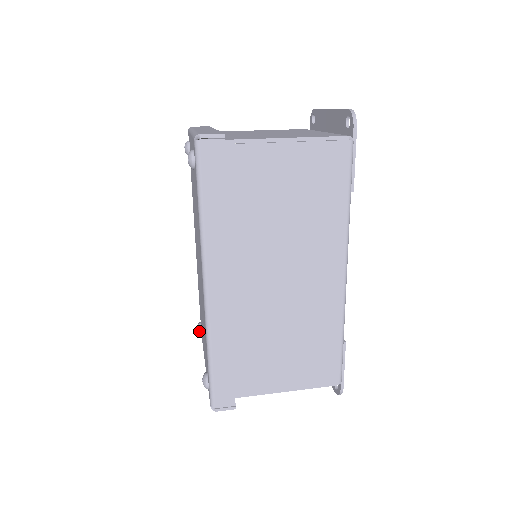
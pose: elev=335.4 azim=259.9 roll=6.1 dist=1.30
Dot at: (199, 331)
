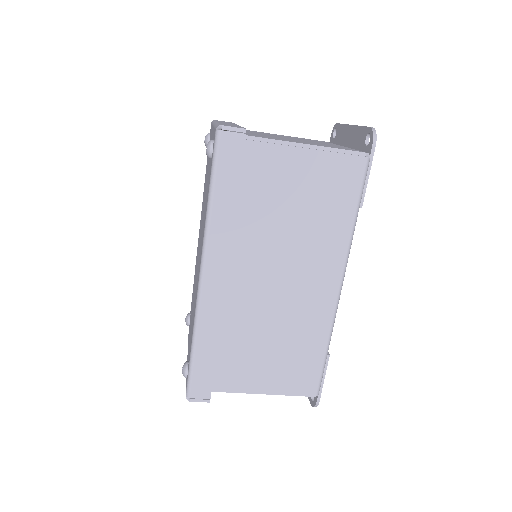
Dot at: (187, 321)
